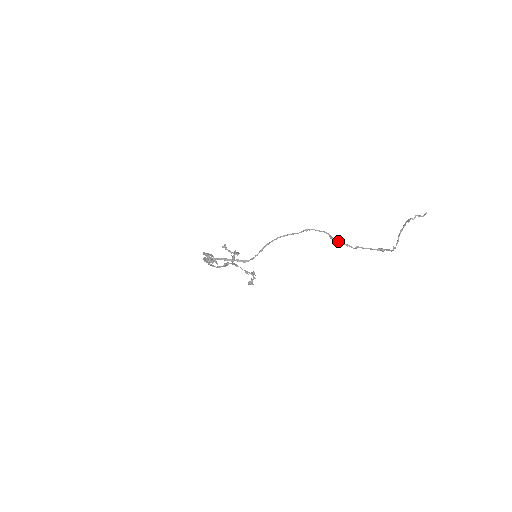
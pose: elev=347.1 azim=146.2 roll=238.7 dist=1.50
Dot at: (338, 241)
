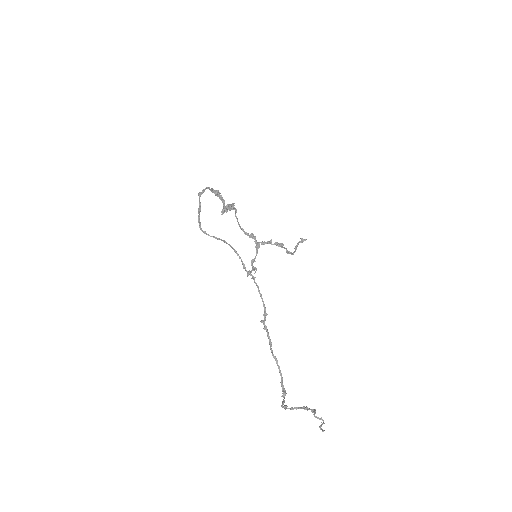
Dot at: occluded
